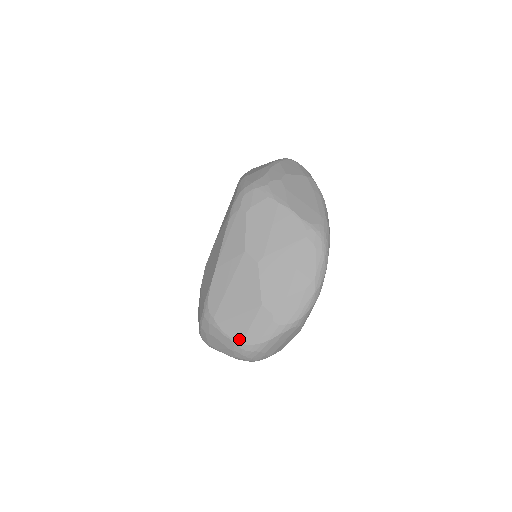
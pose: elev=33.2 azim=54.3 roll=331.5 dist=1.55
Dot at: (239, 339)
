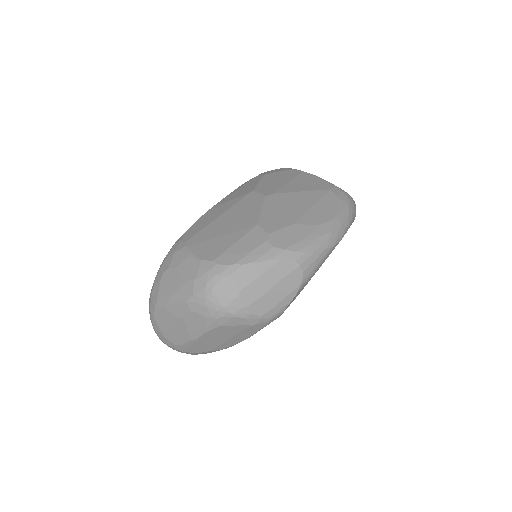
Dot at: (211, 258)
